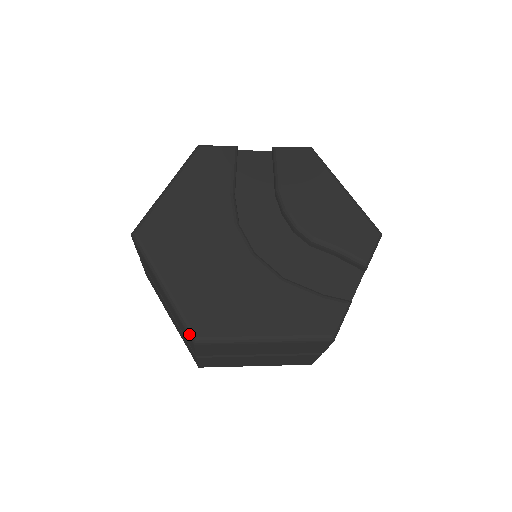
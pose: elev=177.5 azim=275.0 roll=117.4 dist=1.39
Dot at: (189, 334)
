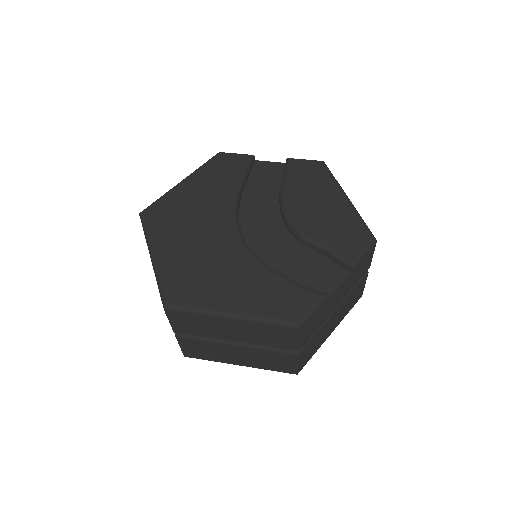
Dot at: (162, 299)
